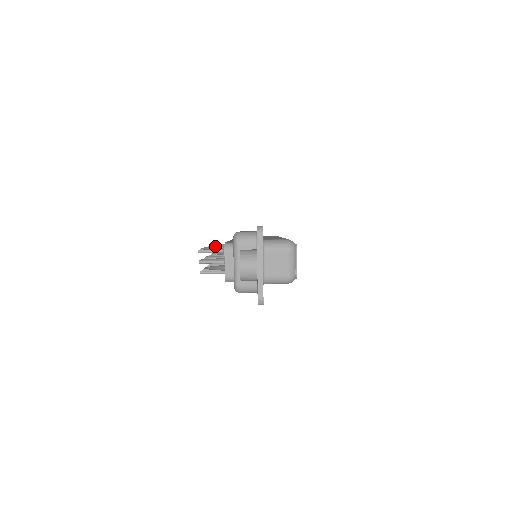
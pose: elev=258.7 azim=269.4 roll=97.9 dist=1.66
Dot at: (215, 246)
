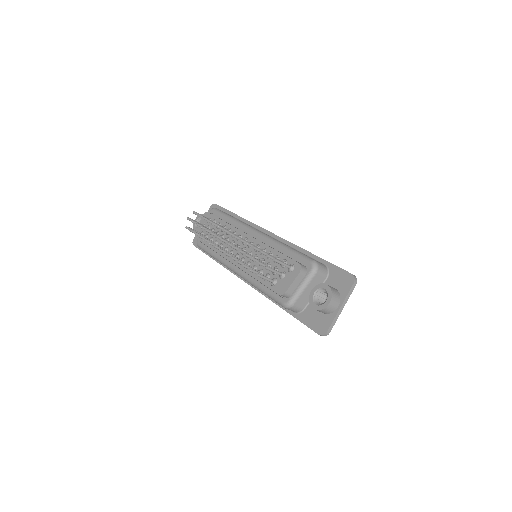
Dot at: occluded
